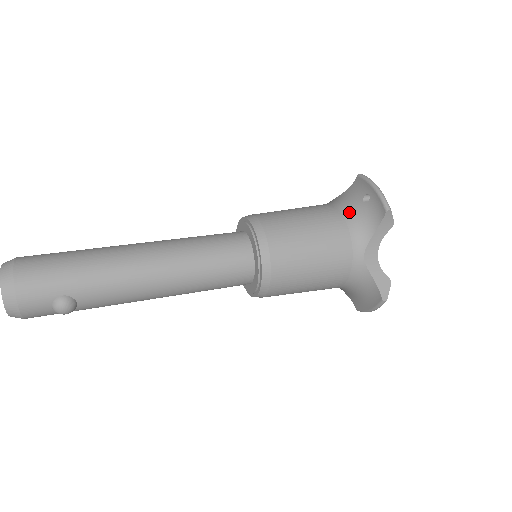
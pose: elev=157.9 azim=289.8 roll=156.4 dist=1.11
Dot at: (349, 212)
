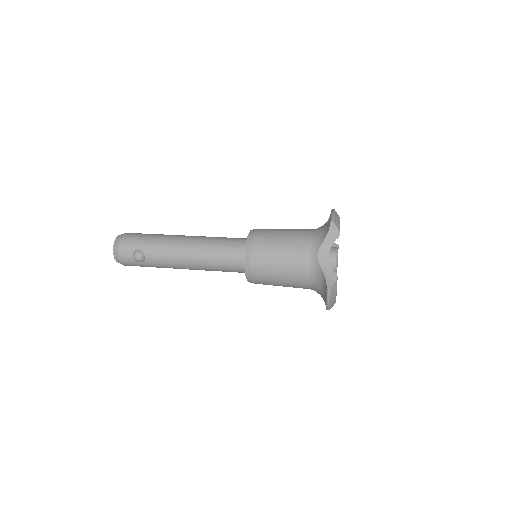
Dot at: (317, 230)
